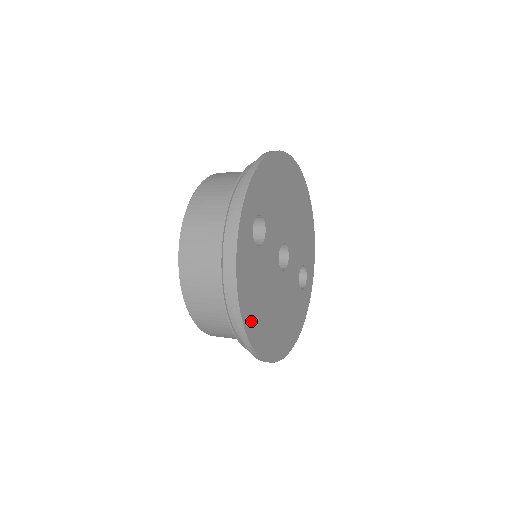
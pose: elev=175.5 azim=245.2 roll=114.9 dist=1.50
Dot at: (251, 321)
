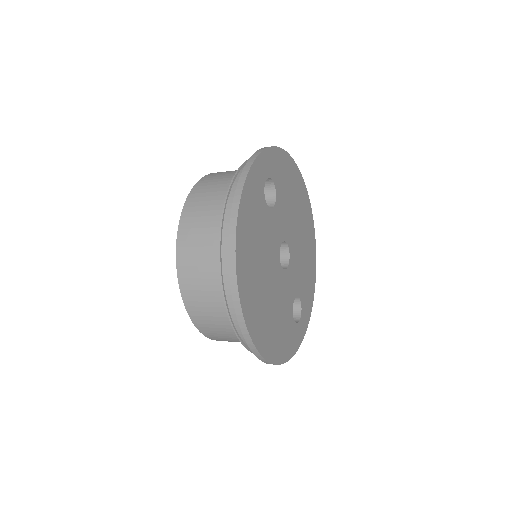
Dot at: (243, 252)
